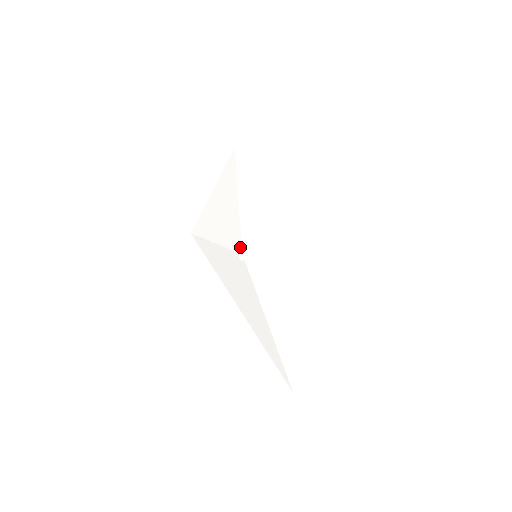
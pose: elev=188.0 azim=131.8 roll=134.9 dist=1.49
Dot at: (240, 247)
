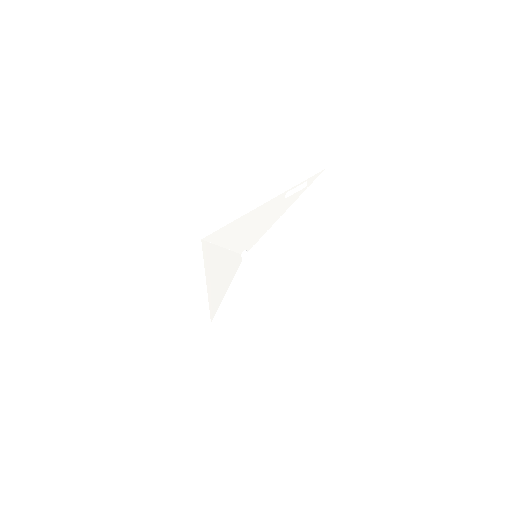
Dot at: (240, 256)
